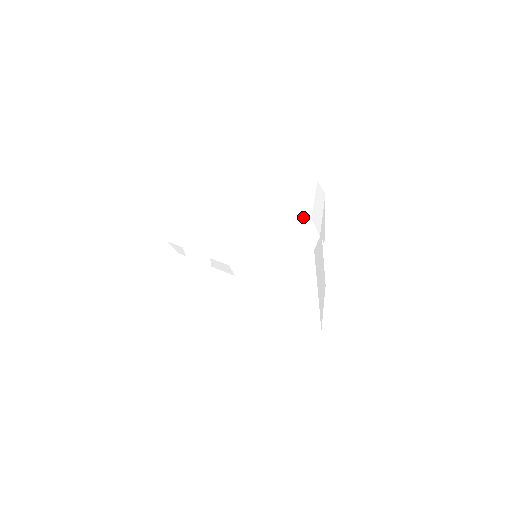
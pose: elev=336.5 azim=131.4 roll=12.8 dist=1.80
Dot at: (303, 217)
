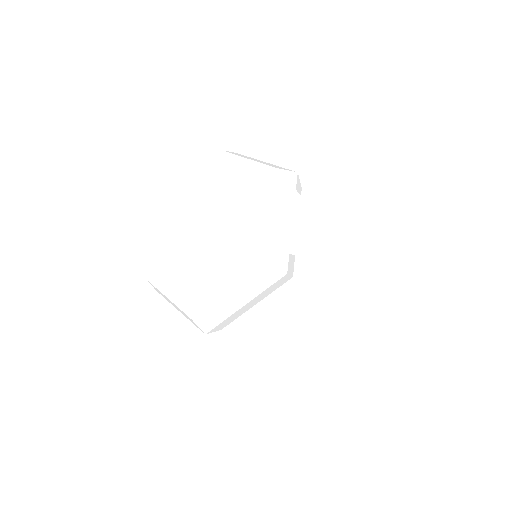
Dot at: (258, 260)
